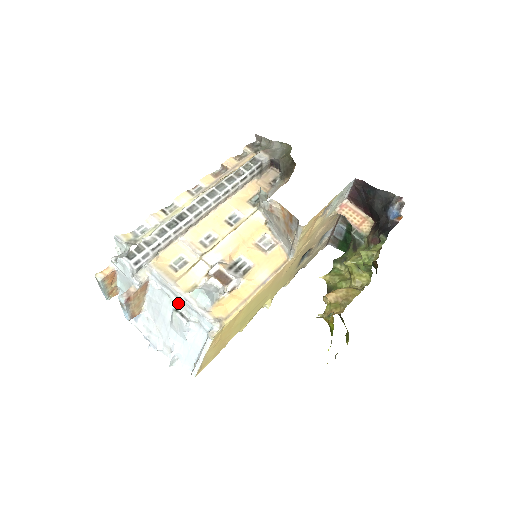
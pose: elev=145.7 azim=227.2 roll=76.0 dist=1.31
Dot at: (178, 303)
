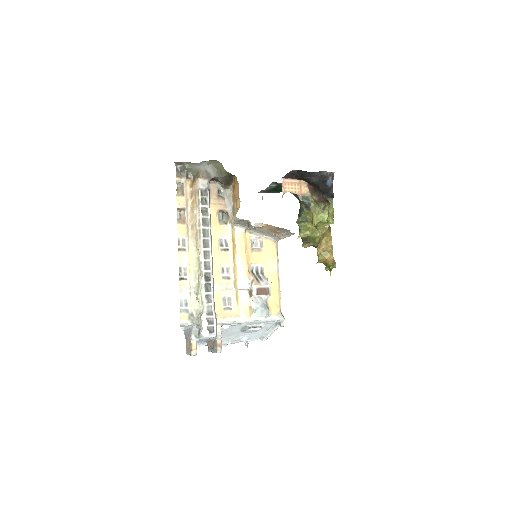
Dot at: (248, 324)
